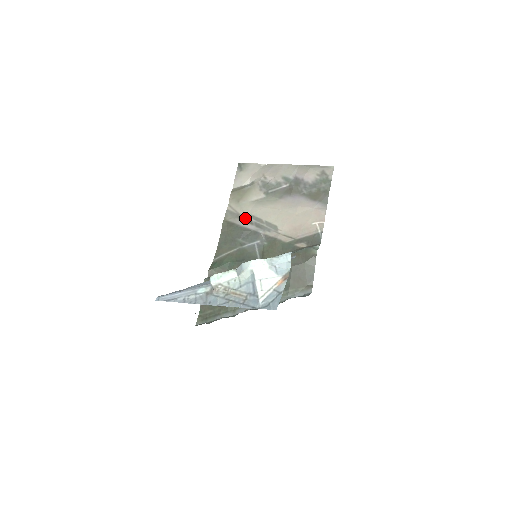
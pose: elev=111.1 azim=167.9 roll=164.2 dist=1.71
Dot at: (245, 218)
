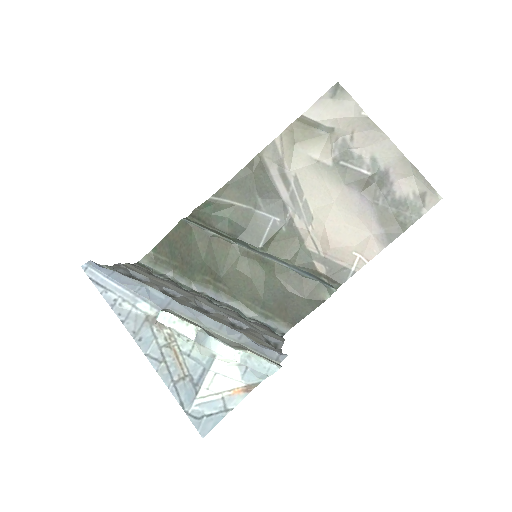
Dot at: (286, 173)
